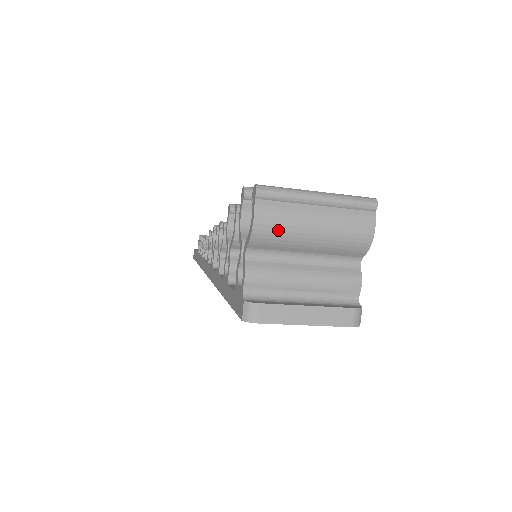
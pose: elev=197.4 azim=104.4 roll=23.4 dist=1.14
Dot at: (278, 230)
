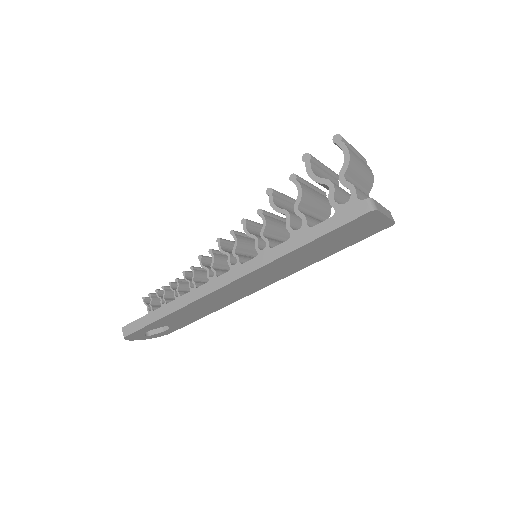
Dot at: (355, 160)
